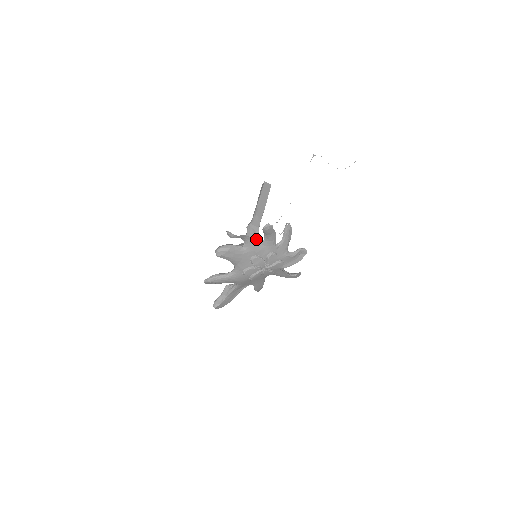
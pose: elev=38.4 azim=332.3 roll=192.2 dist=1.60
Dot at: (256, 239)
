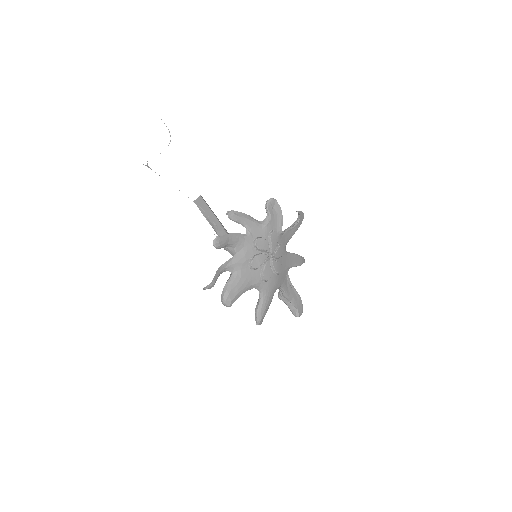
Dot at: occluded
